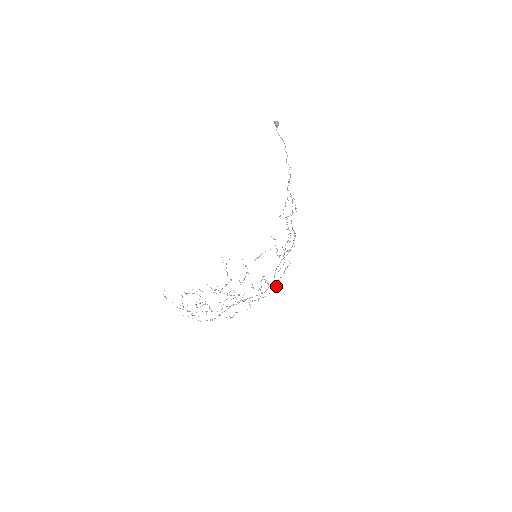
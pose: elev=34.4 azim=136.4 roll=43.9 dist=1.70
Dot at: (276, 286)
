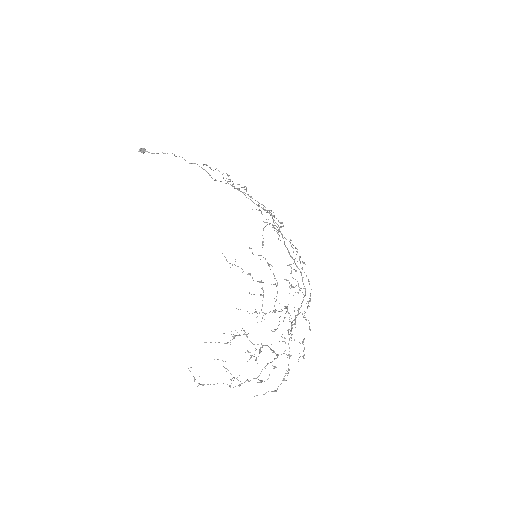
Dot at: (308, 281)
